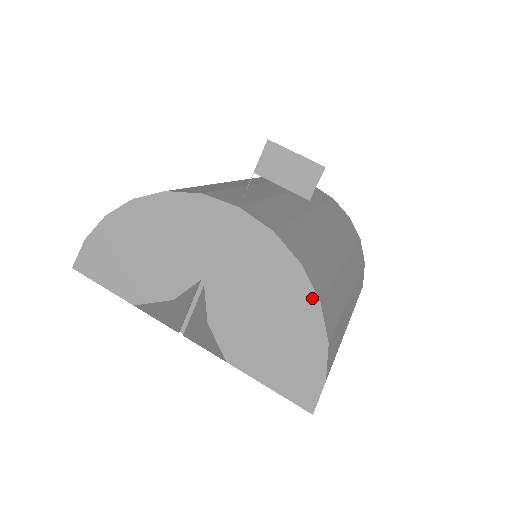
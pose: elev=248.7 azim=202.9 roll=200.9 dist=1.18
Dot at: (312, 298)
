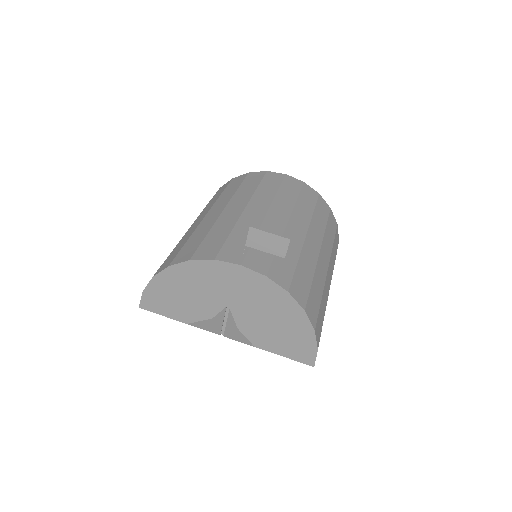
Dot at: (299, 309)
